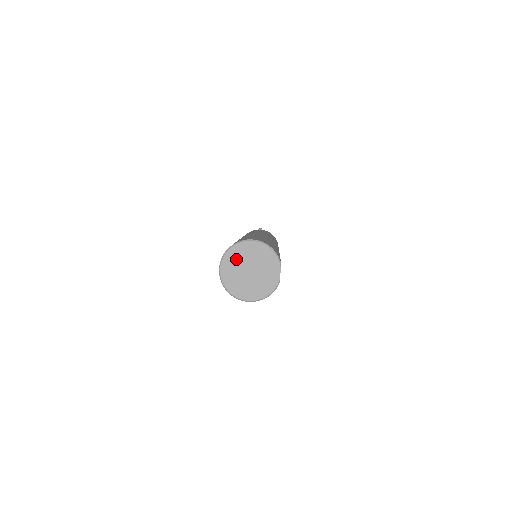
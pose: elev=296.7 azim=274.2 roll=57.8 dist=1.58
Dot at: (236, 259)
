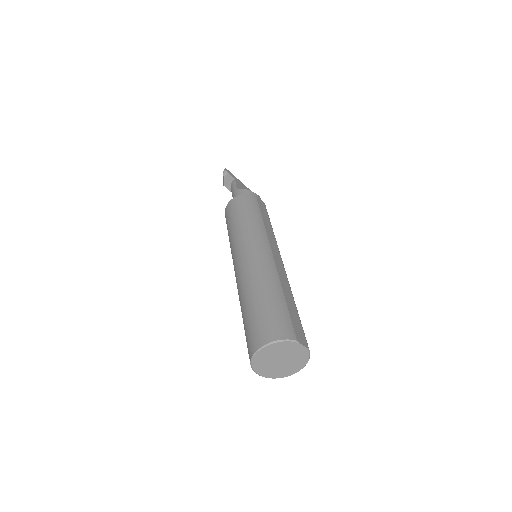
Dot at: (263, 364)
